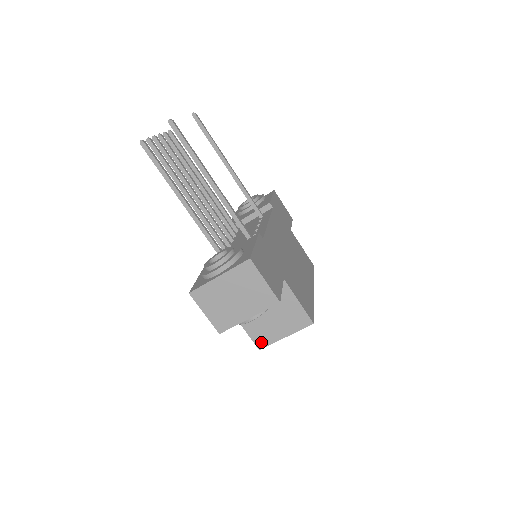
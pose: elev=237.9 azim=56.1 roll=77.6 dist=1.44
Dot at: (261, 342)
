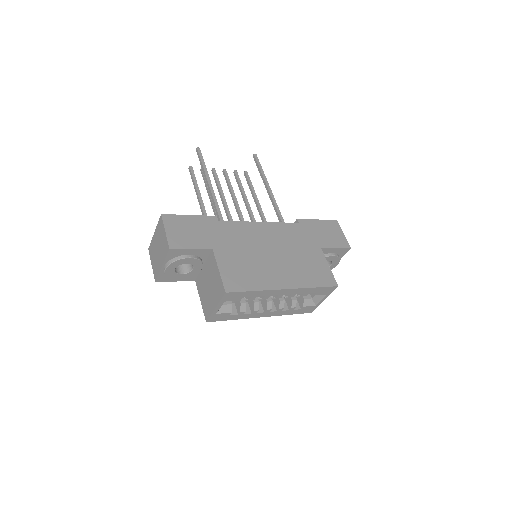
Dot at: (207, 314)
